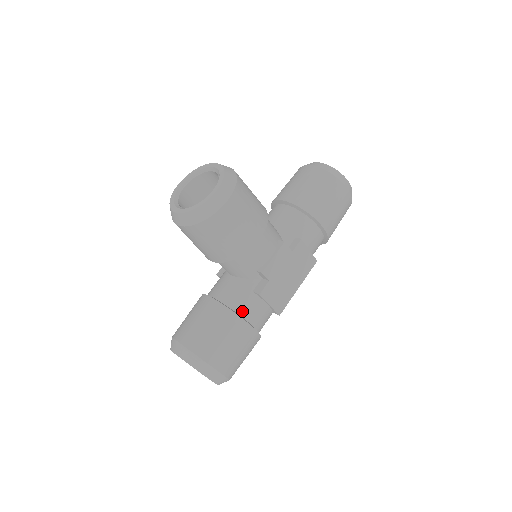
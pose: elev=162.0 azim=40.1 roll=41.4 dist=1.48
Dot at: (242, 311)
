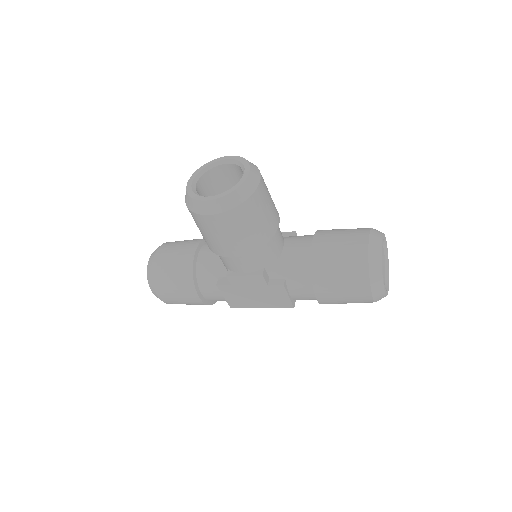
Dot at: (201, 281)
